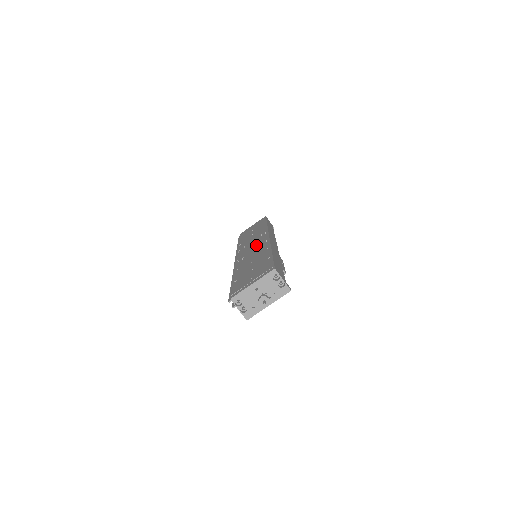
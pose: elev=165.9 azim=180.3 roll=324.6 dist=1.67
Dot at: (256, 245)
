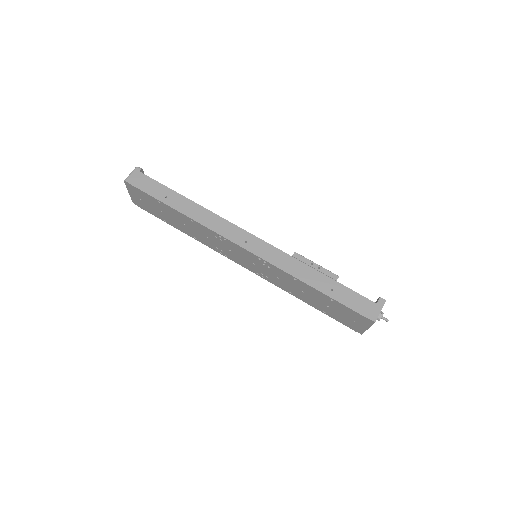
Dot at: (250, 260)
